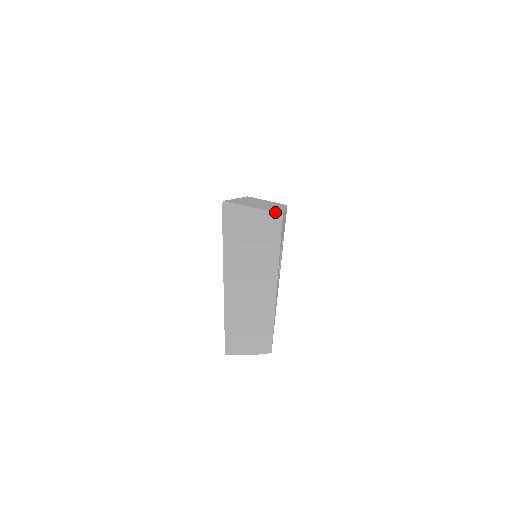
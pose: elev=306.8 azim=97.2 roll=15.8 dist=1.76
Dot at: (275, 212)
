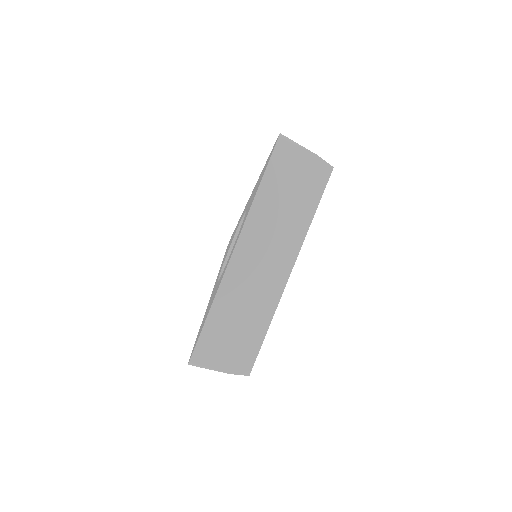
Dot at: occluded
